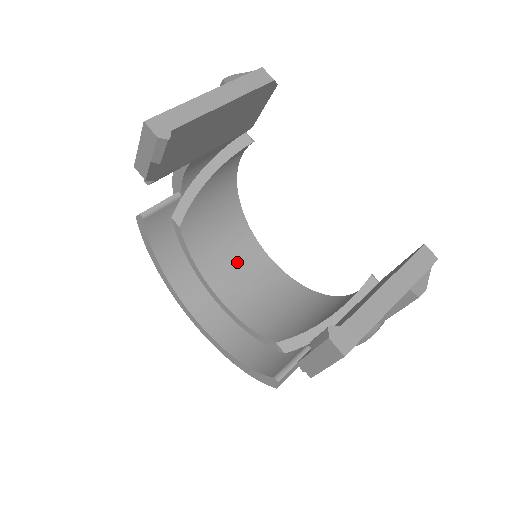
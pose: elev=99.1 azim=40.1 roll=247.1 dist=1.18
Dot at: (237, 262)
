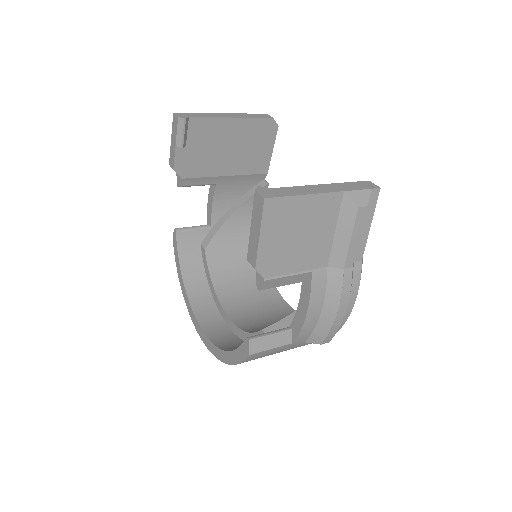
Dot at: (252, 296)
